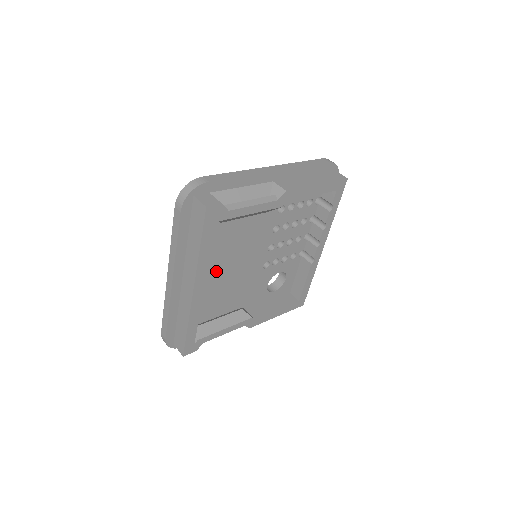
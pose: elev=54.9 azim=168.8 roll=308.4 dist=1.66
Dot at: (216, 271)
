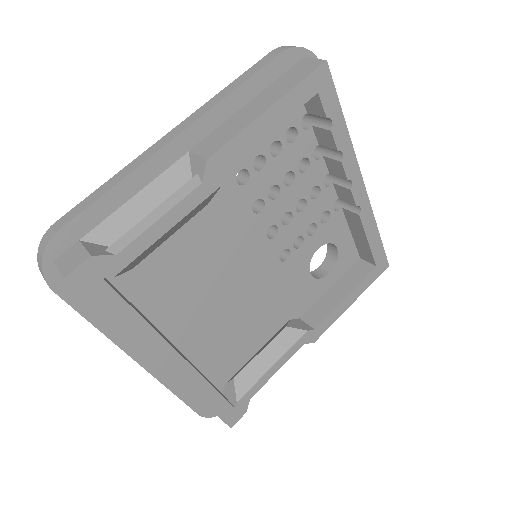
Dot at: (200, 313)
